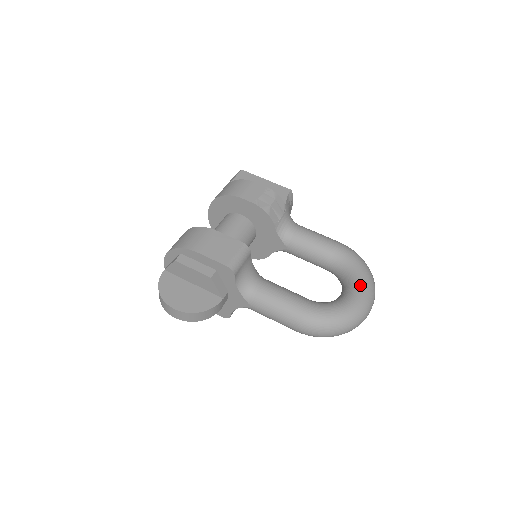
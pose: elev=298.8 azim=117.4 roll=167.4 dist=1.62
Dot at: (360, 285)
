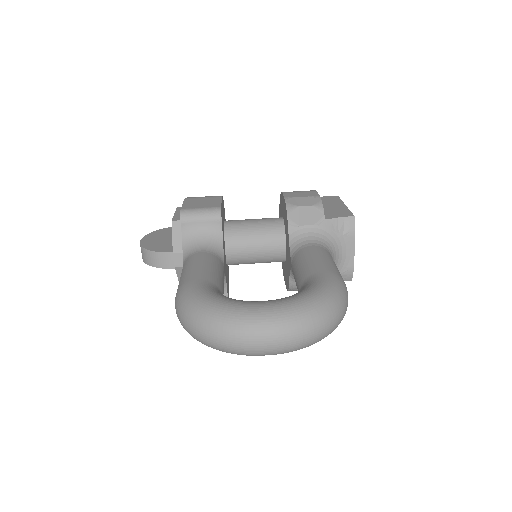
Dot at: (275, 301)
